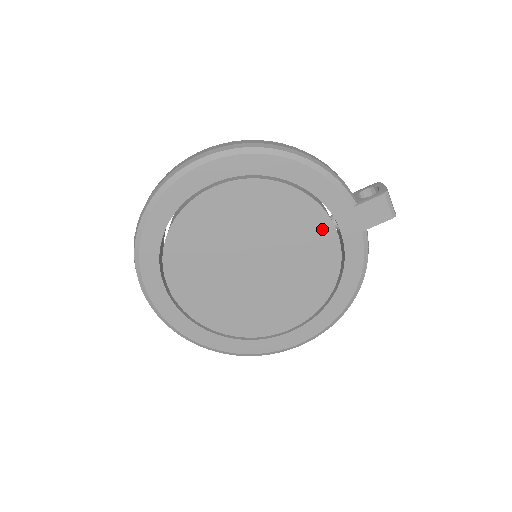
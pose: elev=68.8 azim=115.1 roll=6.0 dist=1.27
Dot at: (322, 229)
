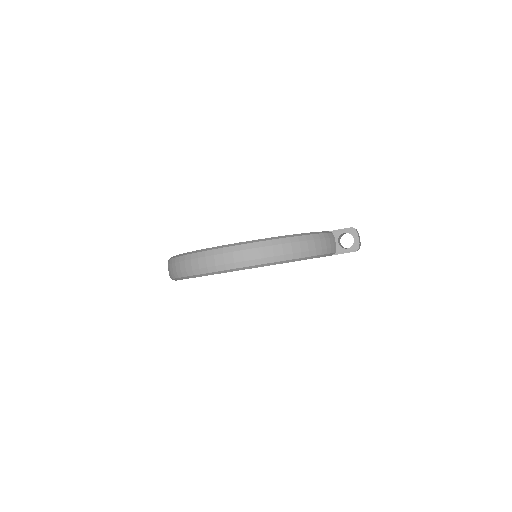
Dot at: occluded
